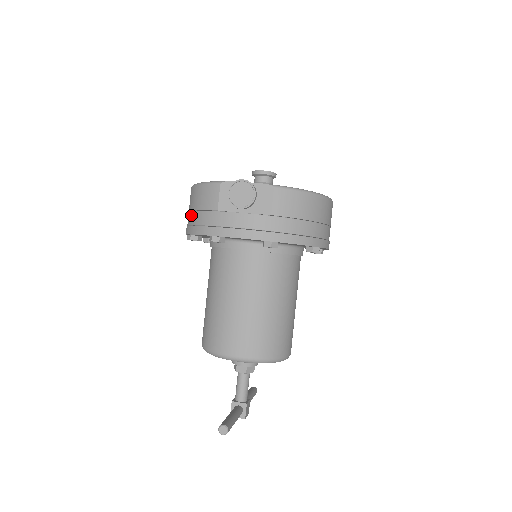
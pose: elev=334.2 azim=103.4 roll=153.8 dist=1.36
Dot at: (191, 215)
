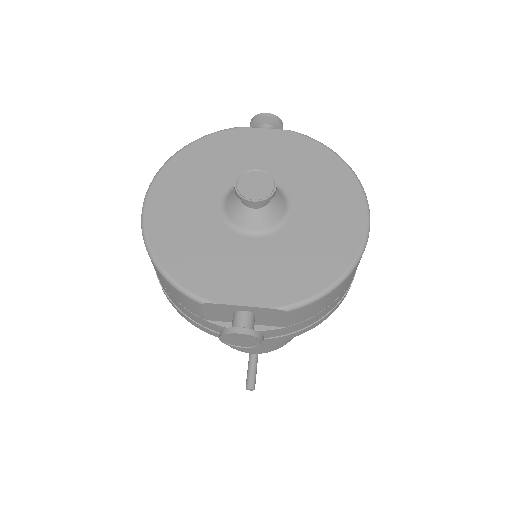
Dot at: occluded
